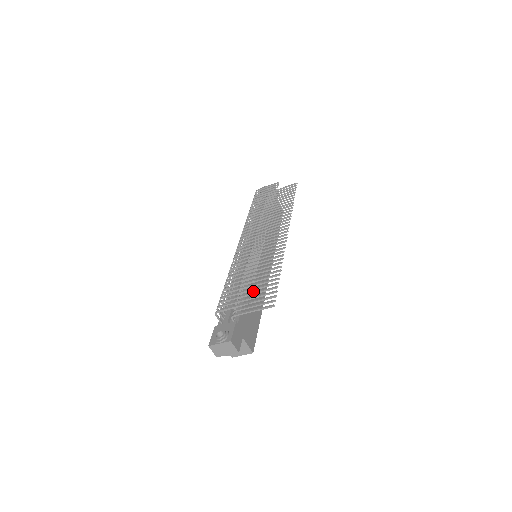
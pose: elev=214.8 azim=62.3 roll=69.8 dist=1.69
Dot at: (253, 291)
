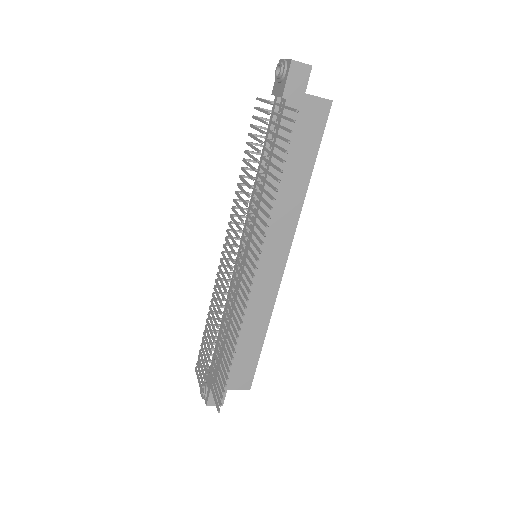
Dot at: (241, 329)
